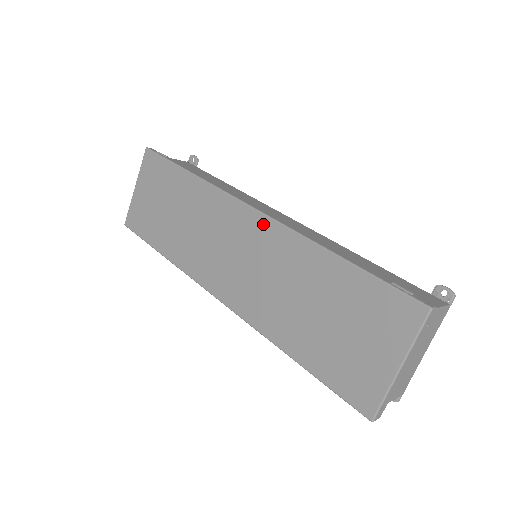
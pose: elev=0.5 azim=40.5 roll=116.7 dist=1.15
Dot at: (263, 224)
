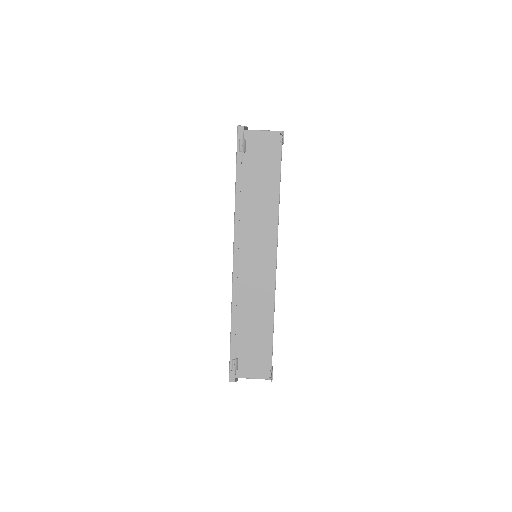
Dot at: occluded
